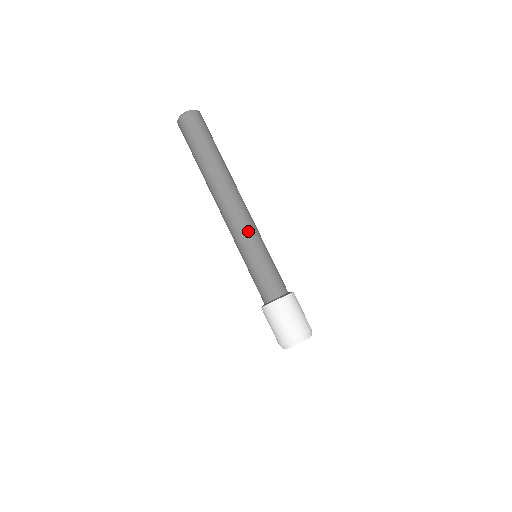
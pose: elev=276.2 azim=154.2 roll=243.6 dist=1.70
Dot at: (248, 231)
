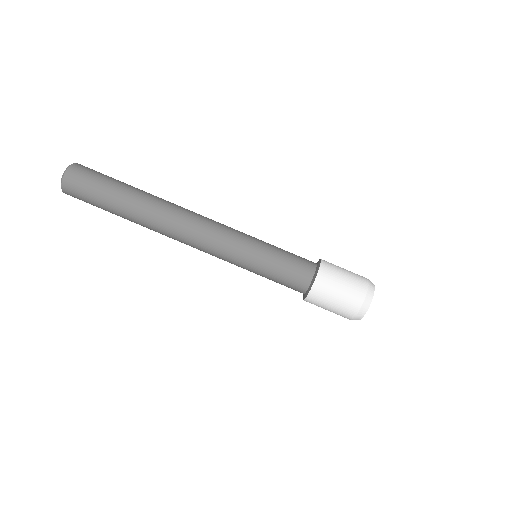
Dot at: (227, 244)
